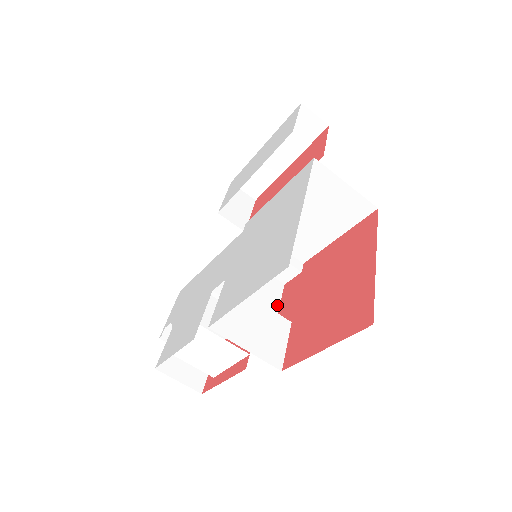
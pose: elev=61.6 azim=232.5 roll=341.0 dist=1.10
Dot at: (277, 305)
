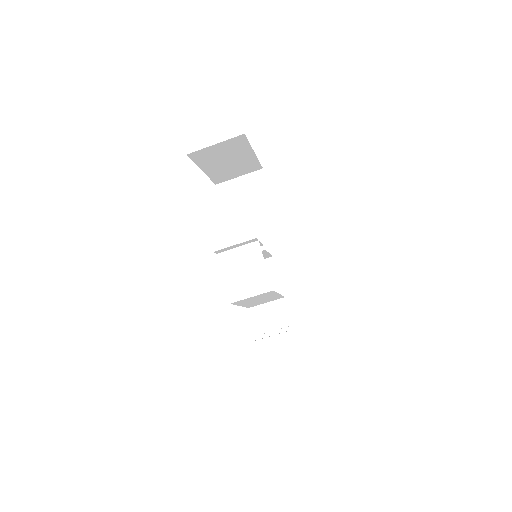
Dot at: occluded
